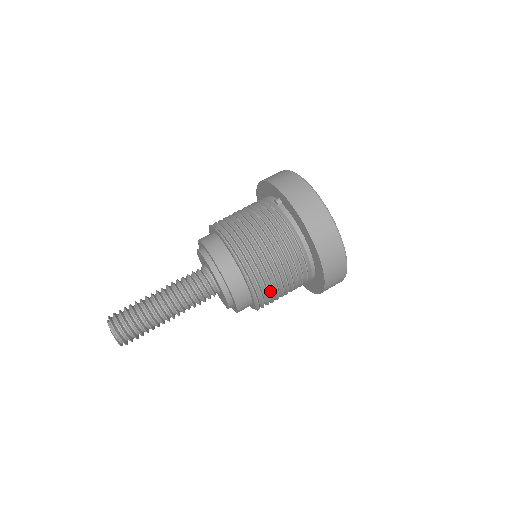
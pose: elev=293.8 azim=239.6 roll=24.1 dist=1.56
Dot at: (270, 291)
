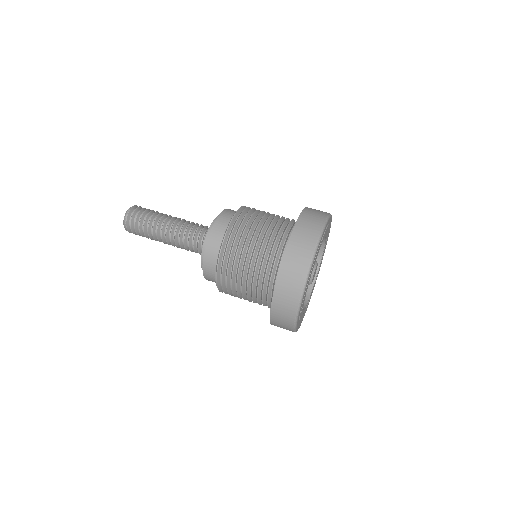
Dot at: (235, 257)
